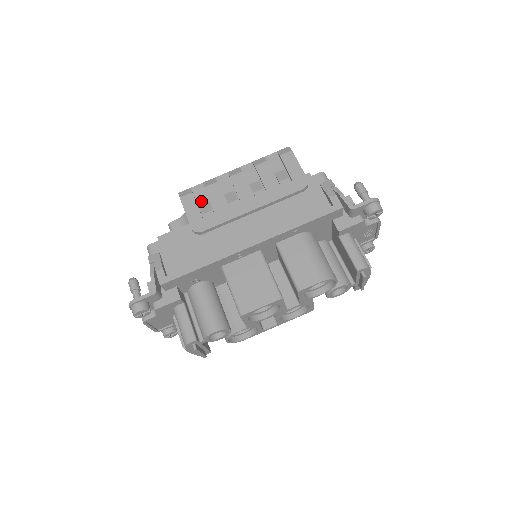
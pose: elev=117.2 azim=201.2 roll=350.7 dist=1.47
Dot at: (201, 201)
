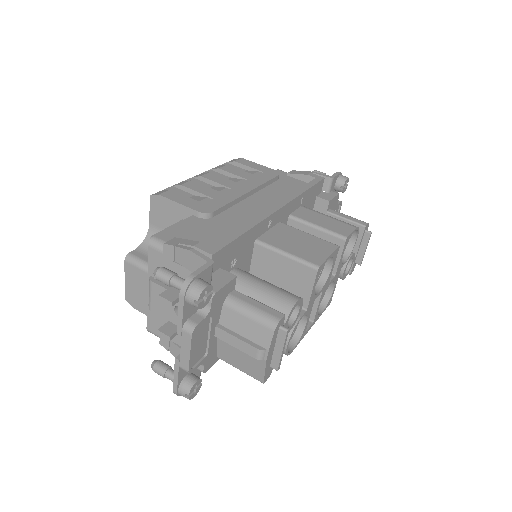
Dot at: occluded
